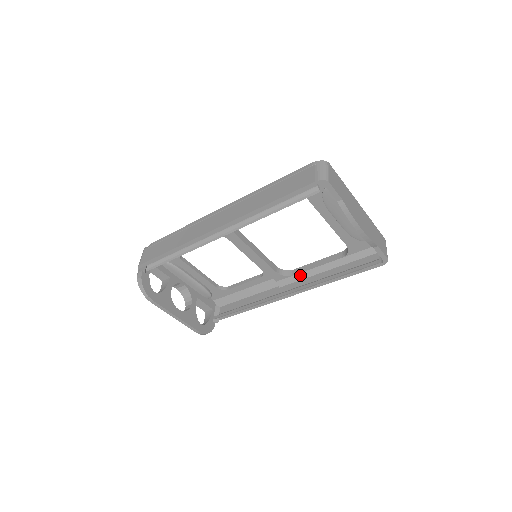
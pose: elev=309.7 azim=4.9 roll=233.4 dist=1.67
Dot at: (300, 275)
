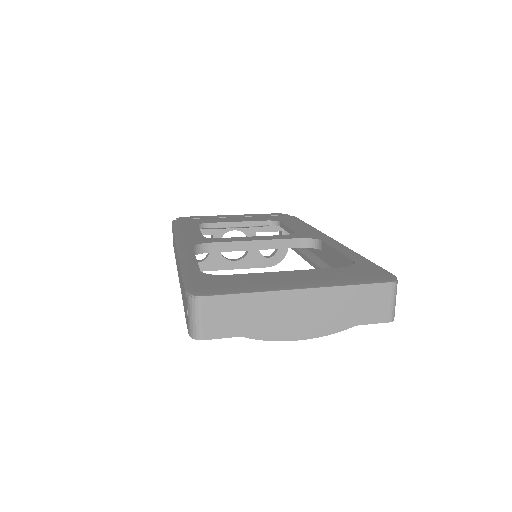
Dot at: occluded
